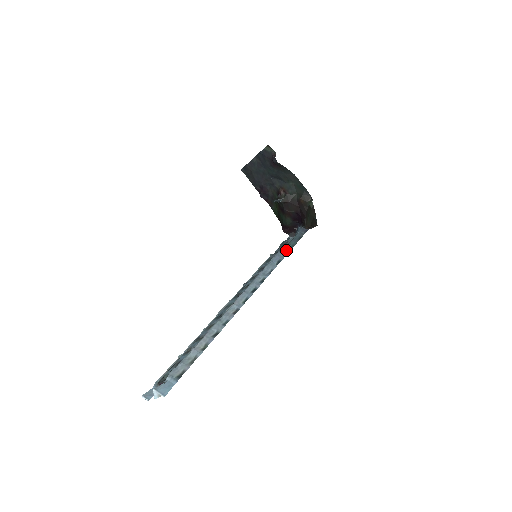
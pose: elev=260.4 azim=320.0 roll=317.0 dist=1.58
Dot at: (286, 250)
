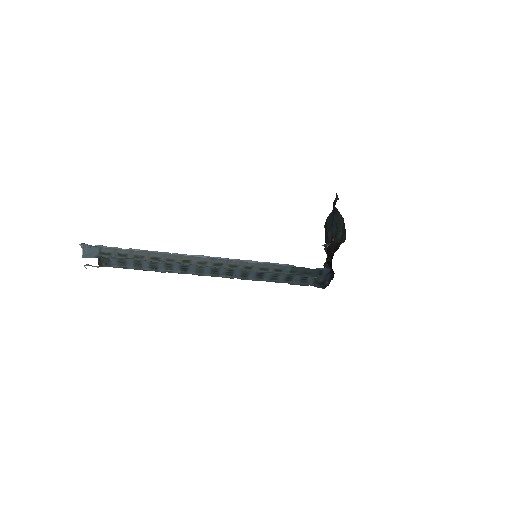
Dot at: (285, 265)
